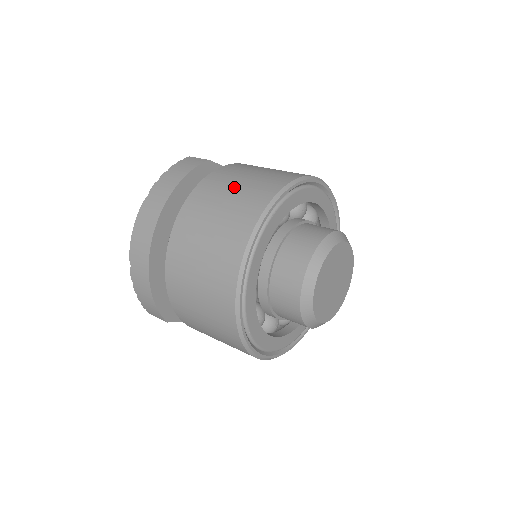
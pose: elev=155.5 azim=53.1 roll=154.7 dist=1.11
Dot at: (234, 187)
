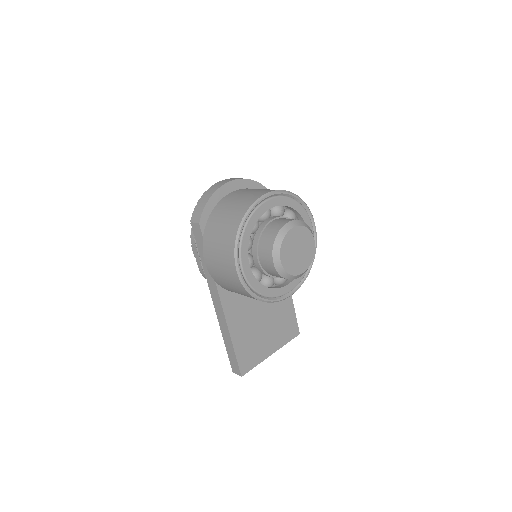
Dot at: occluded
